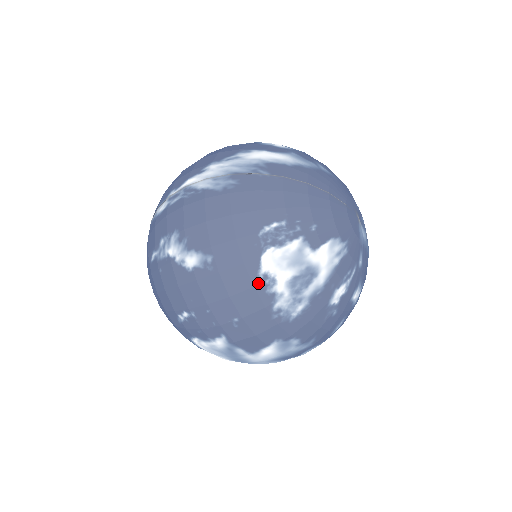
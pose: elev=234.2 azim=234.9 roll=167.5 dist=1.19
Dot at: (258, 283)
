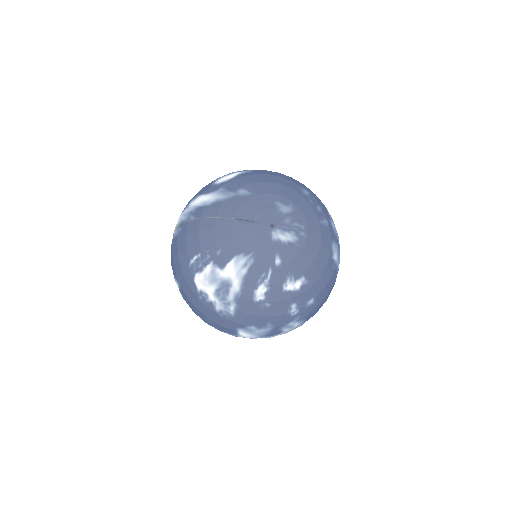
Dot at: (200, 297)
